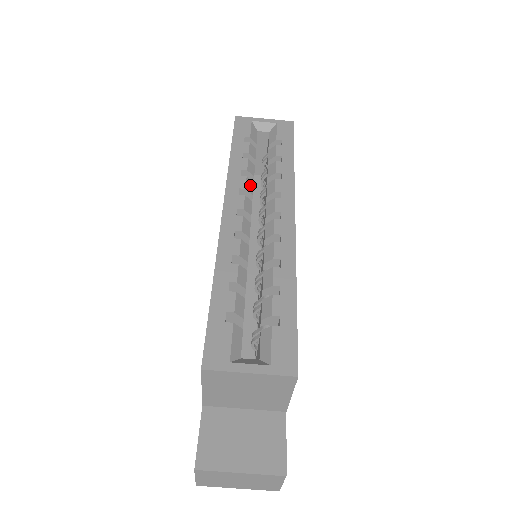
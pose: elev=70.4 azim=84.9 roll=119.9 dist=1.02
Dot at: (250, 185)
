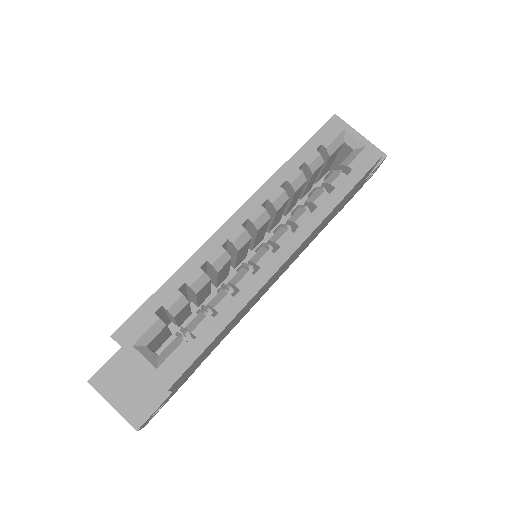
Dot at: (282, 200)
